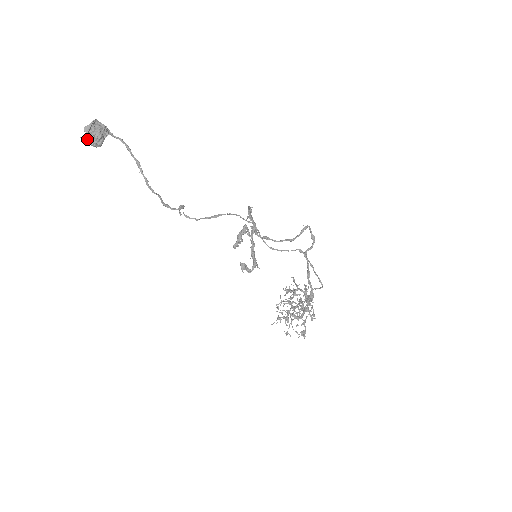
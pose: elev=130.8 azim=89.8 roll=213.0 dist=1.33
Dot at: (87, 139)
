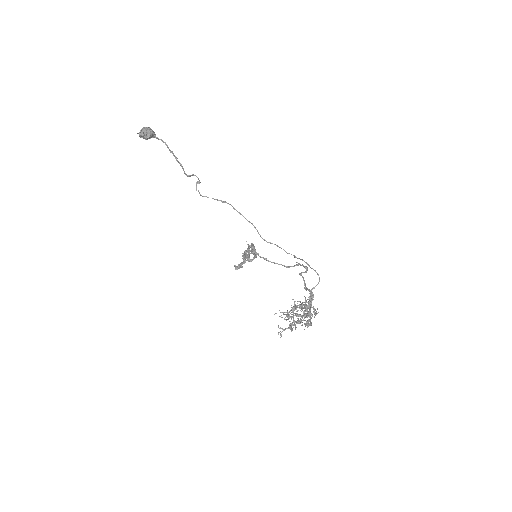
Dot at: (142, 130)
